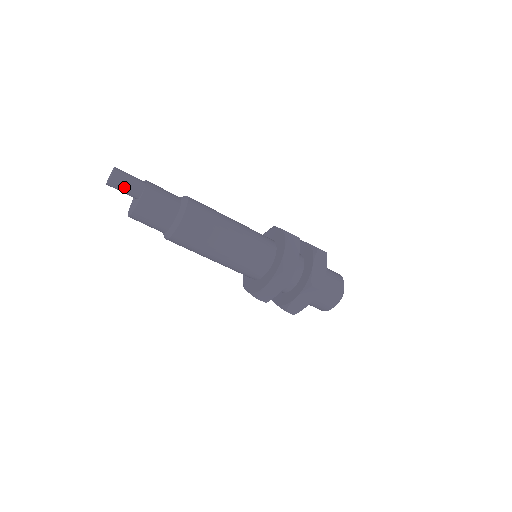
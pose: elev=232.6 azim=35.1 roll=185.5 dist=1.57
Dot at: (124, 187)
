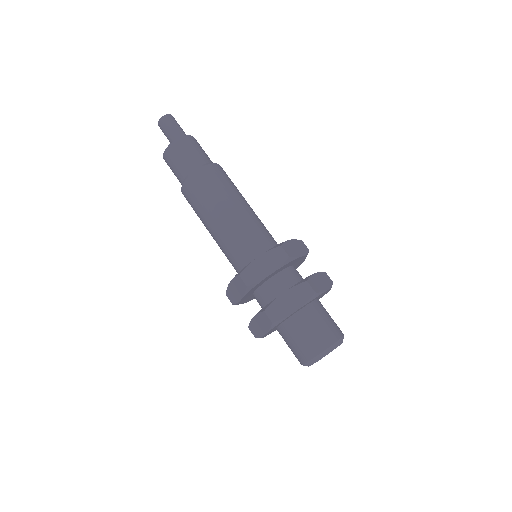
Dot at: (165, 132)
